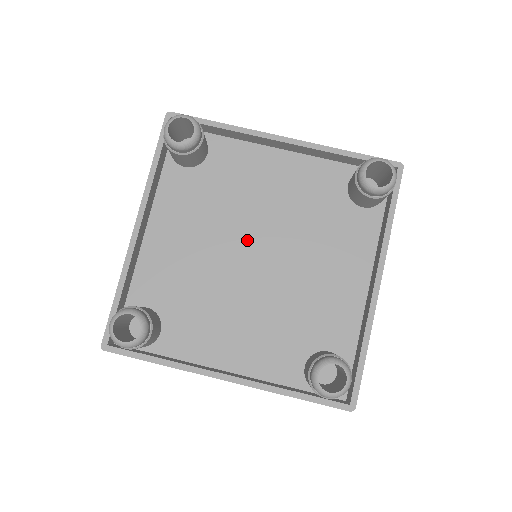
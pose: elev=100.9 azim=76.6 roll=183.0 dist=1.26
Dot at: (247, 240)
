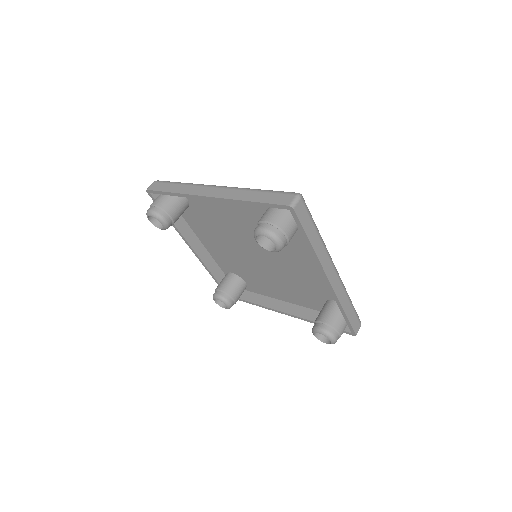
Dot at: (262, 248)
